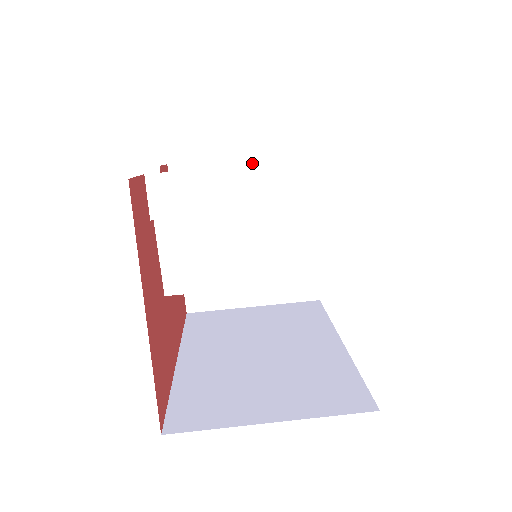
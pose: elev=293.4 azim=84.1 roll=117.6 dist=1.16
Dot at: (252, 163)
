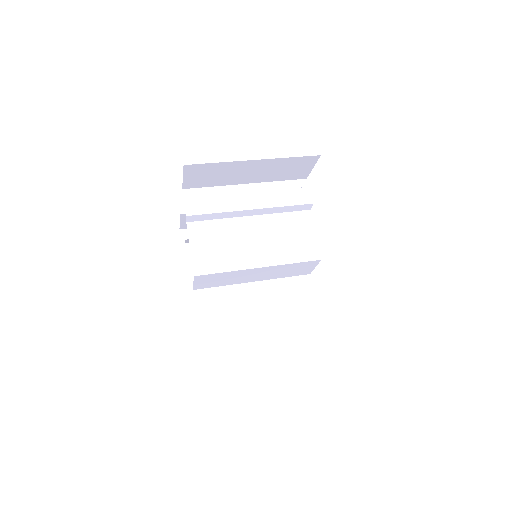
Dot at: occluded
